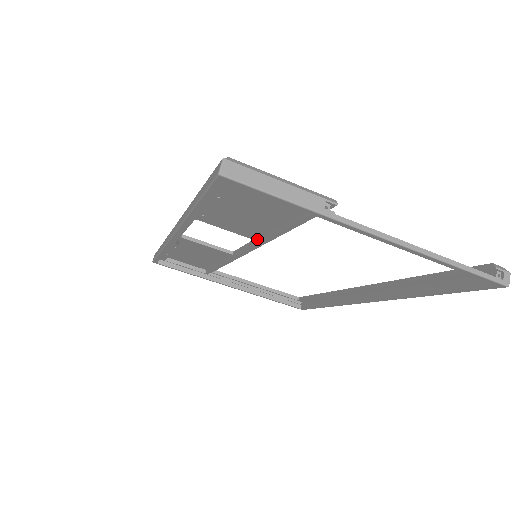
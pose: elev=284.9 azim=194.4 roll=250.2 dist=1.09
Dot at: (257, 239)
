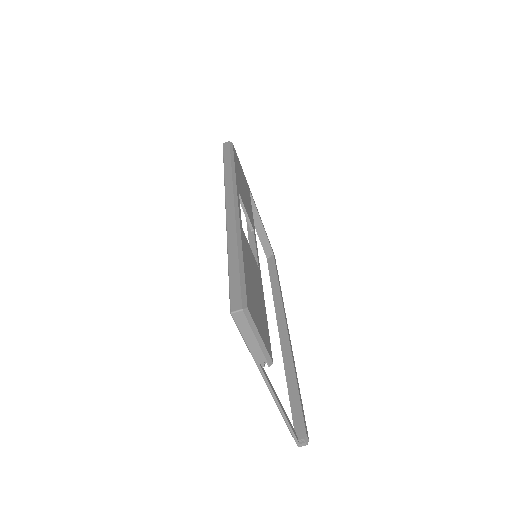
Dot at: occluded
